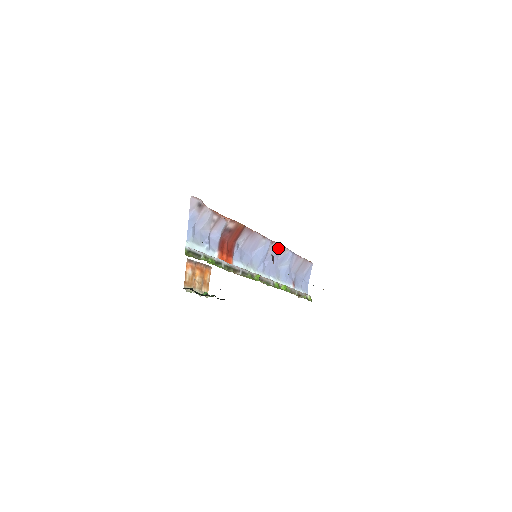
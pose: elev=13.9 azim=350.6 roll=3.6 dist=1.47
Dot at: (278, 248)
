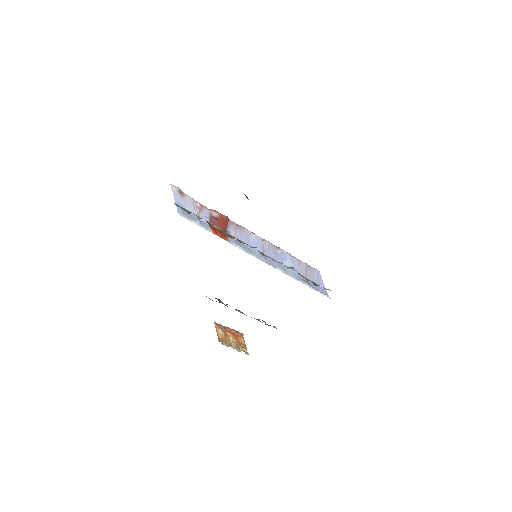
Dot at: (272, 247)
